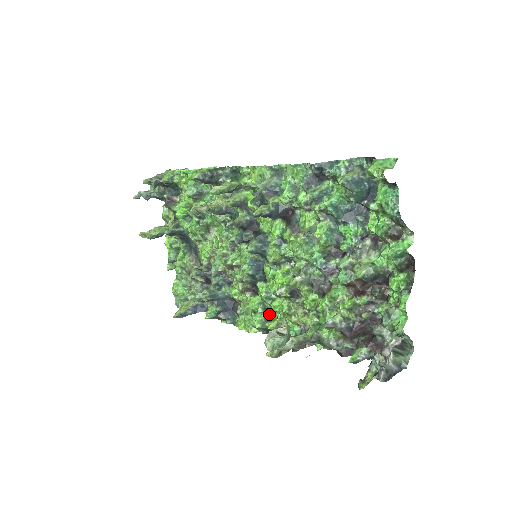
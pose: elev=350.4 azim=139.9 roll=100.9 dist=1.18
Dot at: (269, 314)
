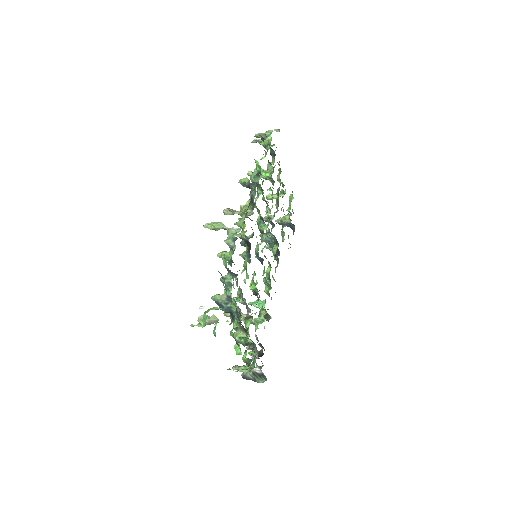
Dot at: (269, 284)
